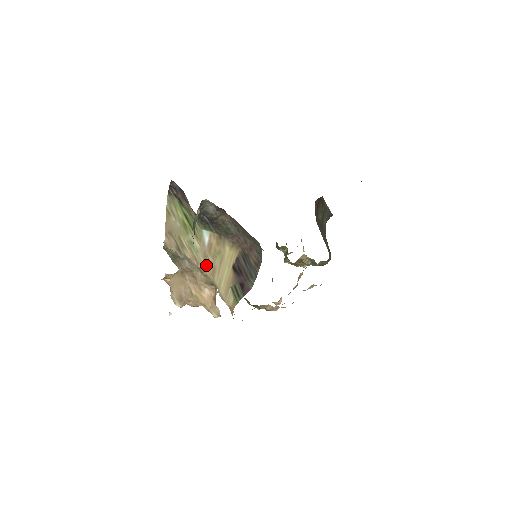
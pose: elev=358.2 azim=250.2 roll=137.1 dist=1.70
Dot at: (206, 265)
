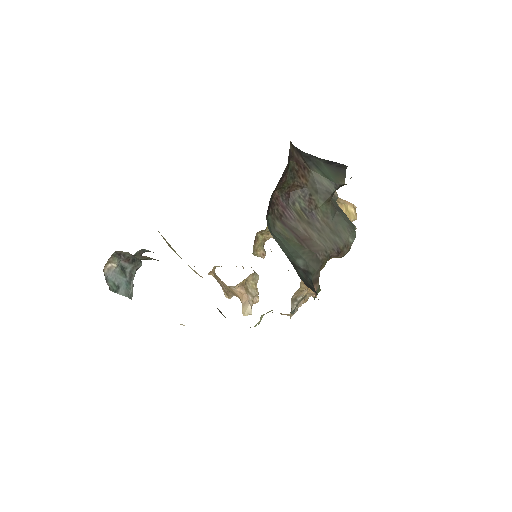
Dot at: (202, 277)
